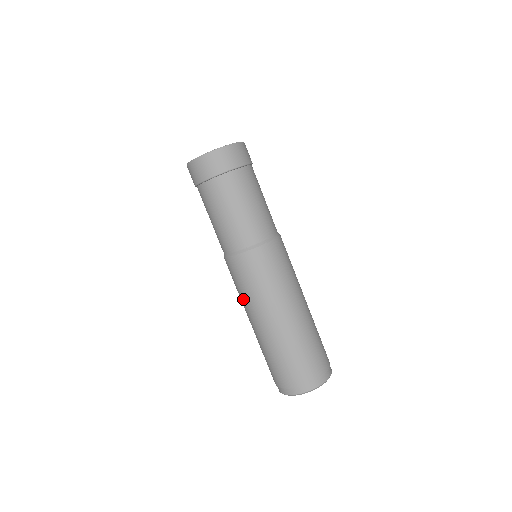
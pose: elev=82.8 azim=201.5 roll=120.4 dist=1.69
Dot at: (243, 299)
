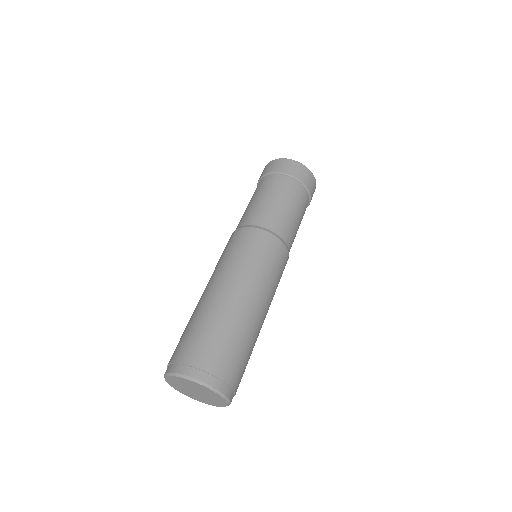
Dot at: (233, 264)
